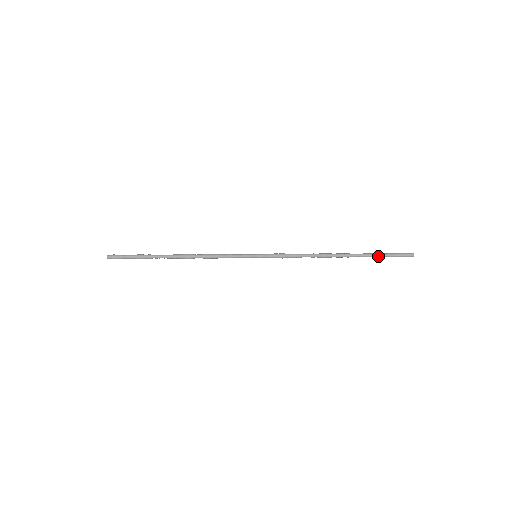
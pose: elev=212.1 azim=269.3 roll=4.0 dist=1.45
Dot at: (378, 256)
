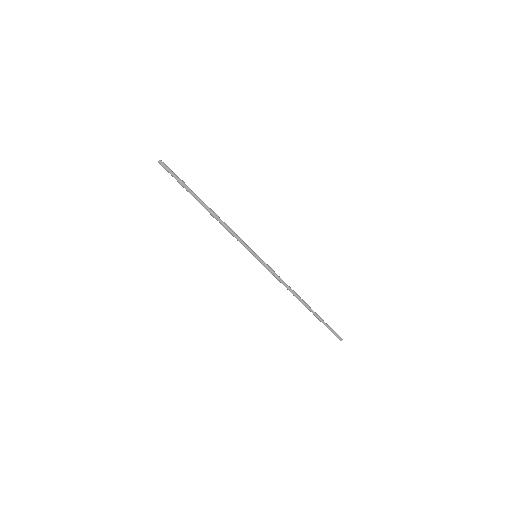
Dot at: (323, 323)
